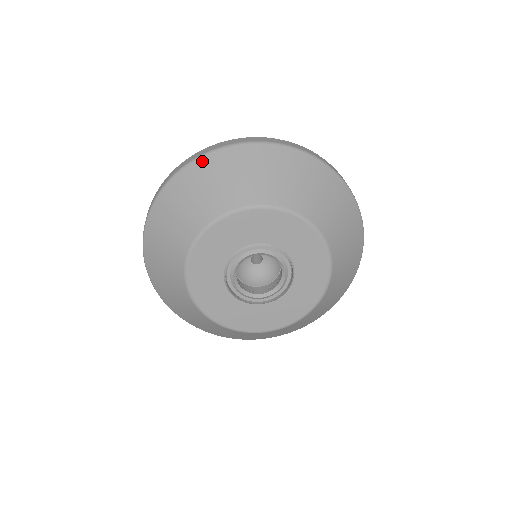
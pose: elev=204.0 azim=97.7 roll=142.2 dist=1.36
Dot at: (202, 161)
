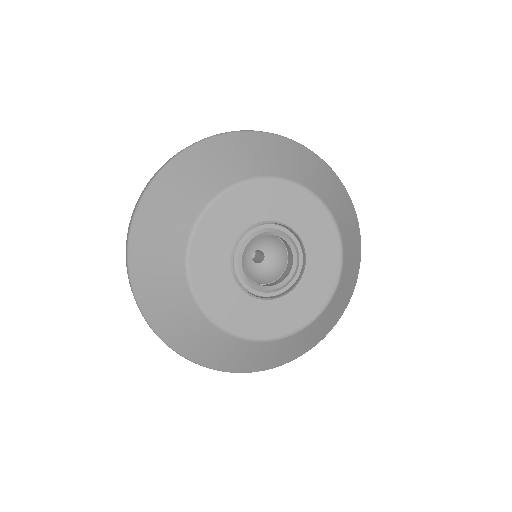
Dot at: (215, 139)
